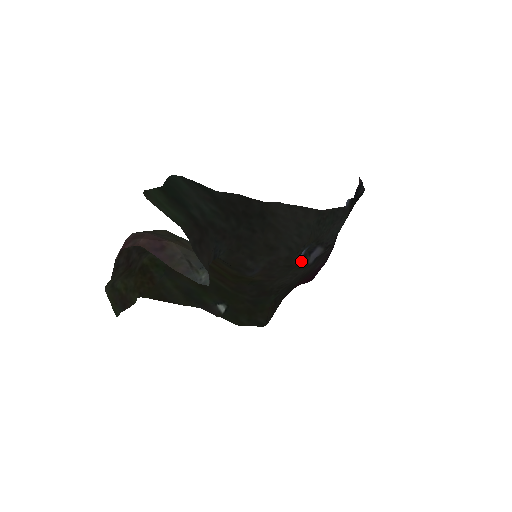
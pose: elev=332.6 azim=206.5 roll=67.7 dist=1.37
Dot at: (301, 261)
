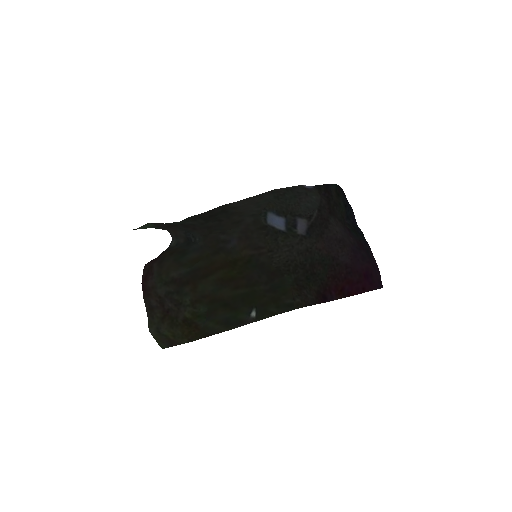
Dot at: (286, 233)
